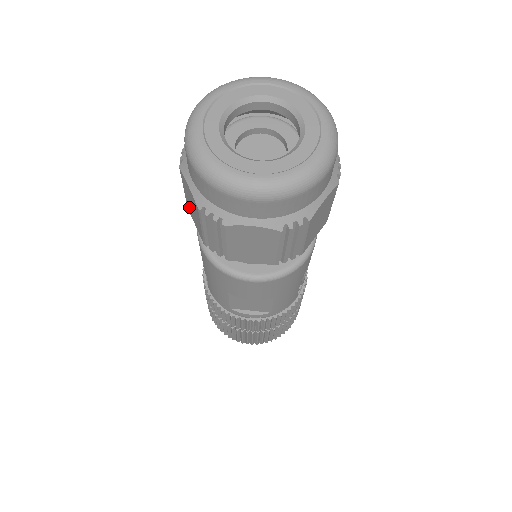
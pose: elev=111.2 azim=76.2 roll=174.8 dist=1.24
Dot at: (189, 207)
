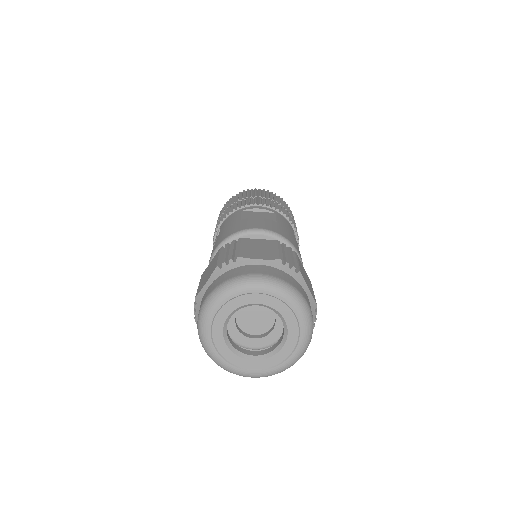
Dot at: occluded
